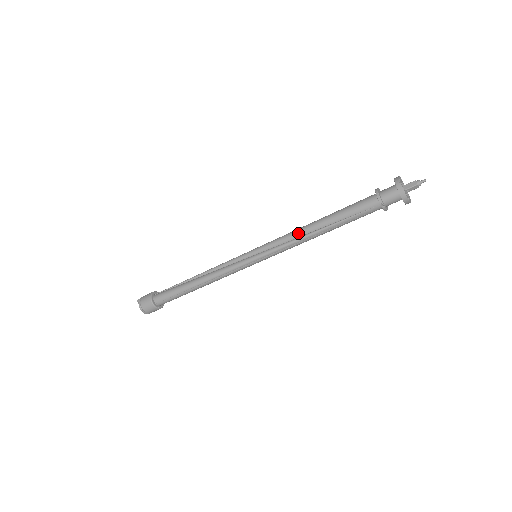
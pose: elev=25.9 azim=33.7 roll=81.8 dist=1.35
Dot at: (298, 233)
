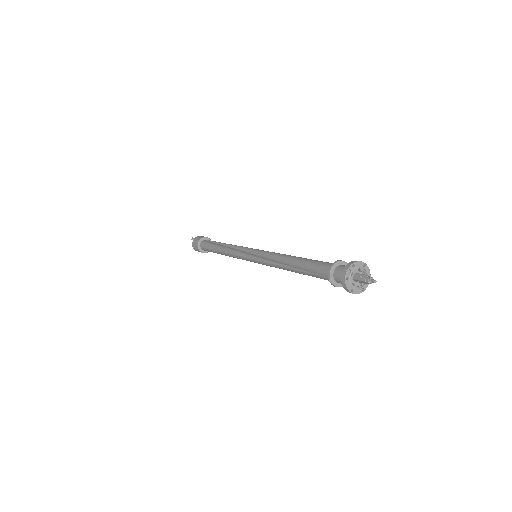
Dot at: (279, 258)
